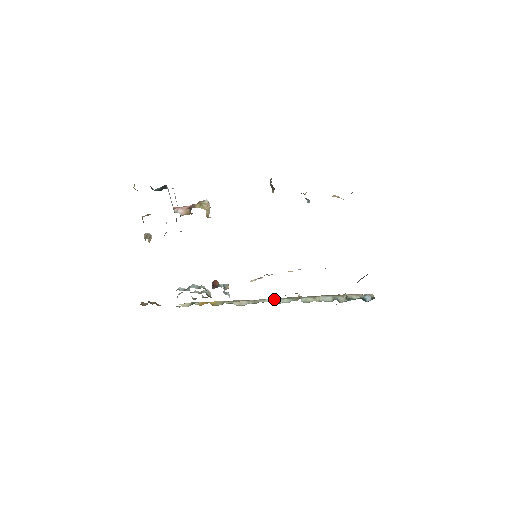
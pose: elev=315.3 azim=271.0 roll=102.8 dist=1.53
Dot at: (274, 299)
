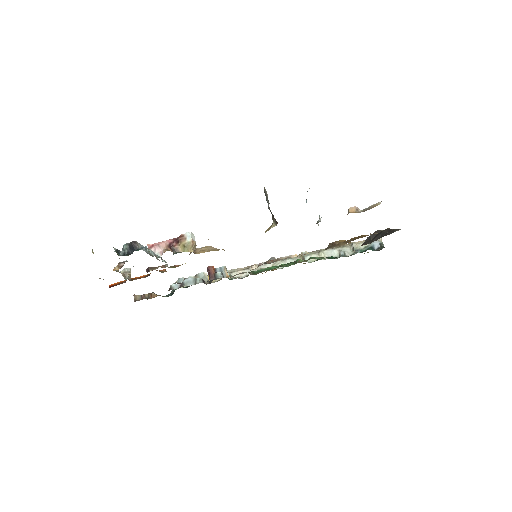
Dot at: (276, 263)
